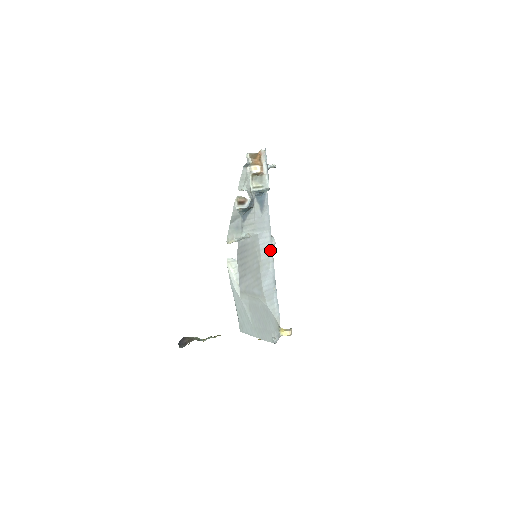
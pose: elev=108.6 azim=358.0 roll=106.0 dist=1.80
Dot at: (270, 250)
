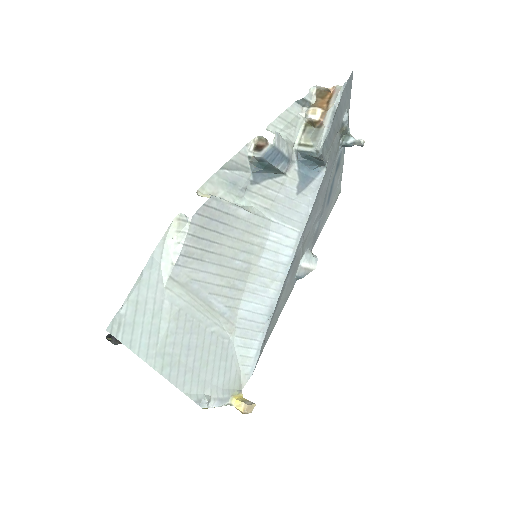
Dot at: (286, 261)
